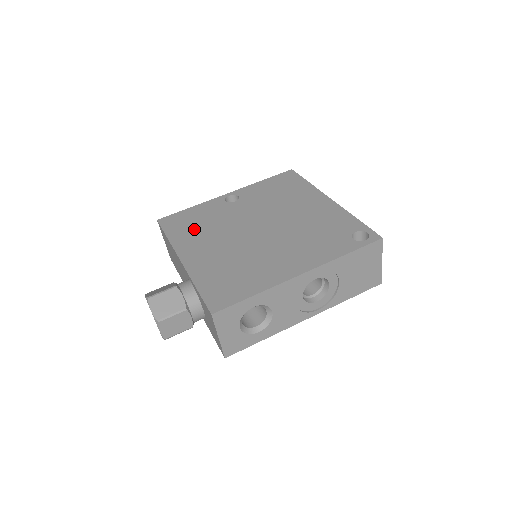
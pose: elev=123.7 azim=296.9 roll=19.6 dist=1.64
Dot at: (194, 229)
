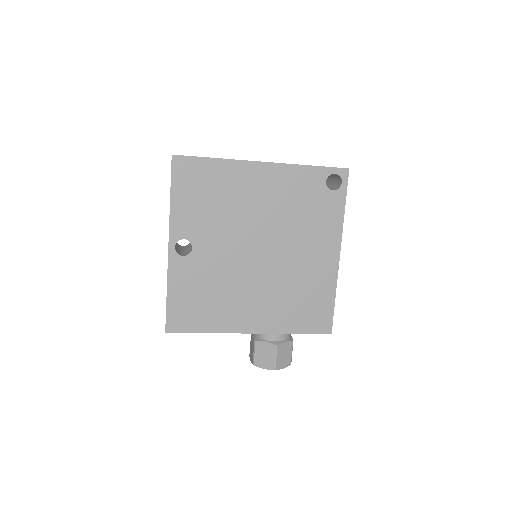
Dot at: (212, 306)
